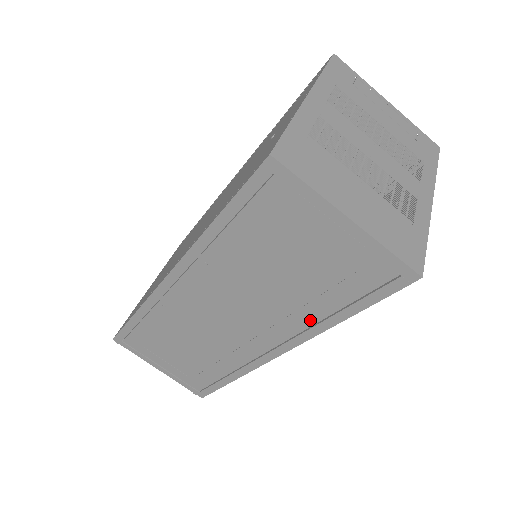
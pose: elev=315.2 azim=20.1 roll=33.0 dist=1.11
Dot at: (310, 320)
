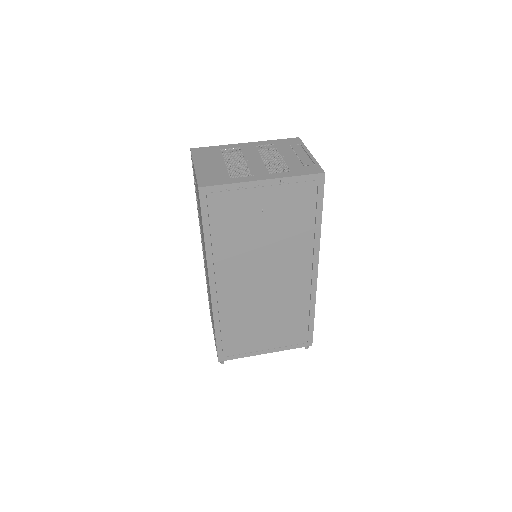
Dot at: occluded
